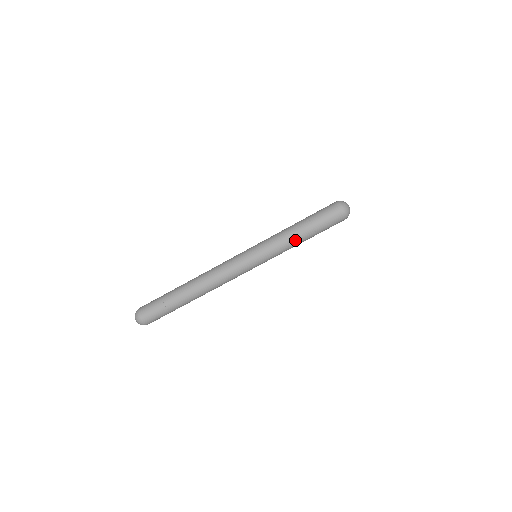
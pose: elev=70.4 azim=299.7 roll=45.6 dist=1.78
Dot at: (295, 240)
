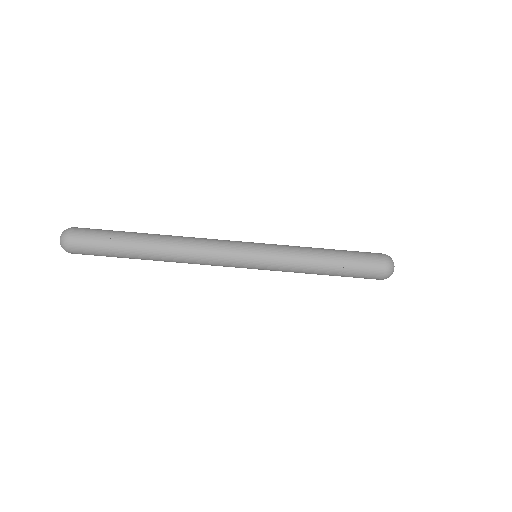
Dot at: (313, 272)
